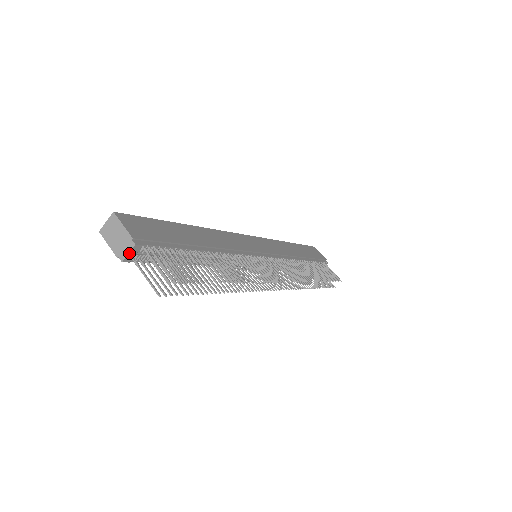
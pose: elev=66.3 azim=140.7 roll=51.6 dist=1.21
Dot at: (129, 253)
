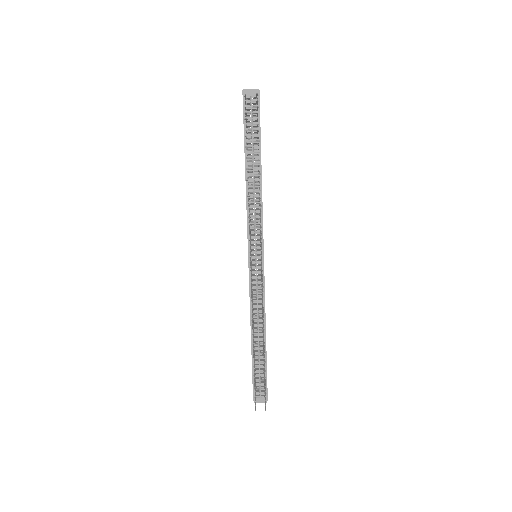
Dot at: (251, 89)
